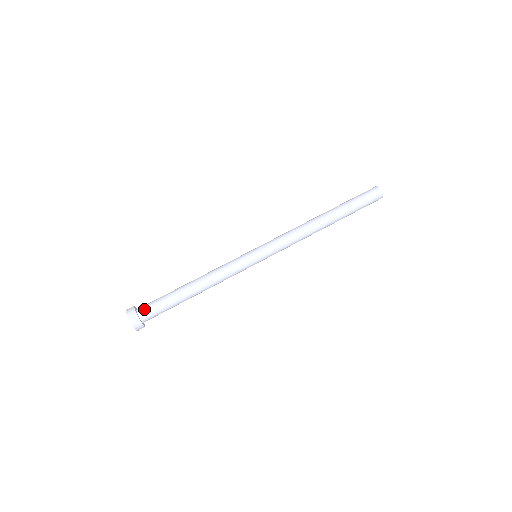
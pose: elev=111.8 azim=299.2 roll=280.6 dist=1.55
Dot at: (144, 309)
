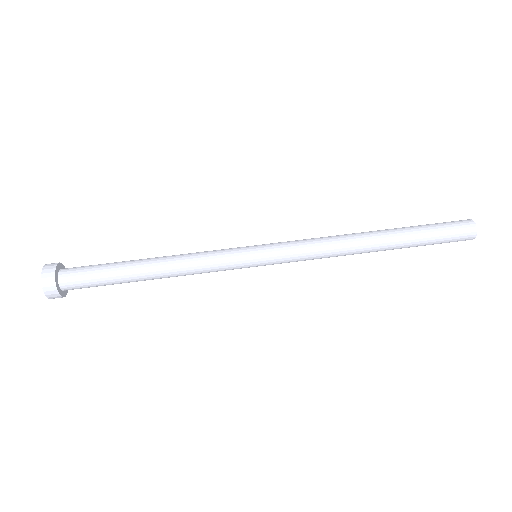
Dot at: (69, 278)
